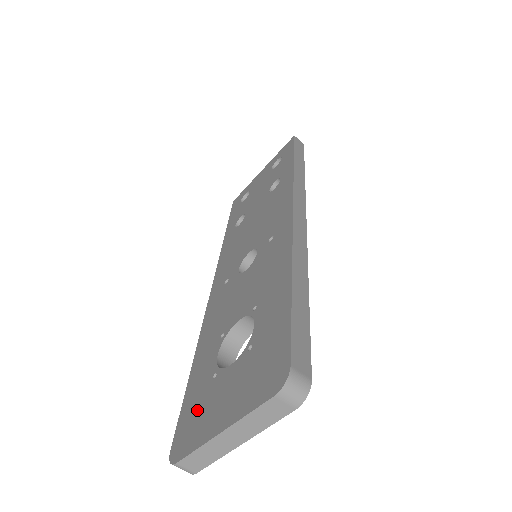
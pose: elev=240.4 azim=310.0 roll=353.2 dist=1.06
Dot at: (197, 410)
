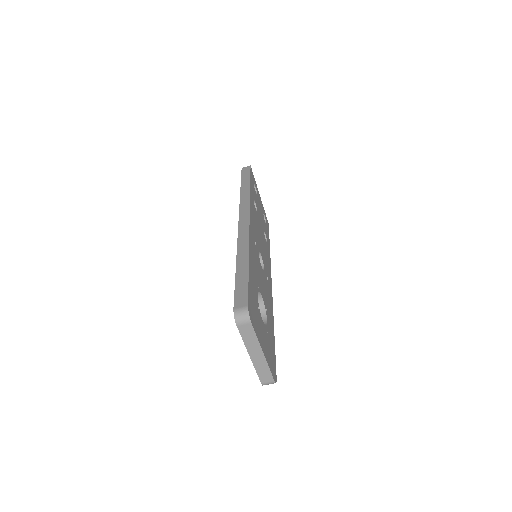
Dot at: occluded
